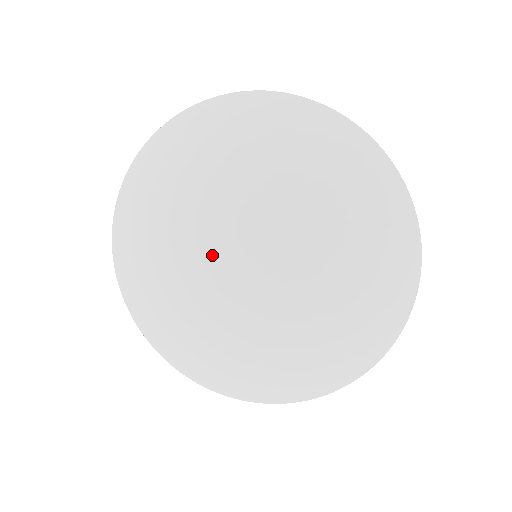
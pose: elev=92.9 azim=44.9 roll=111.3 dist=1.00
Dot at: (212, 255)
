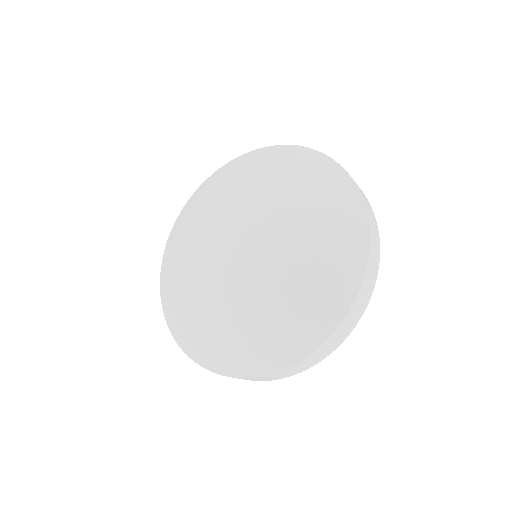
Dot at: (221, 237)
